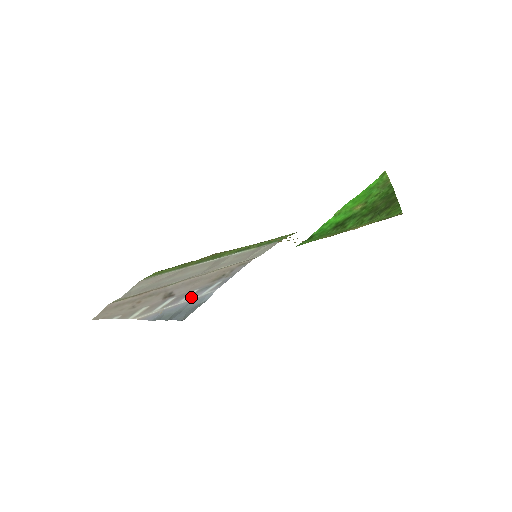
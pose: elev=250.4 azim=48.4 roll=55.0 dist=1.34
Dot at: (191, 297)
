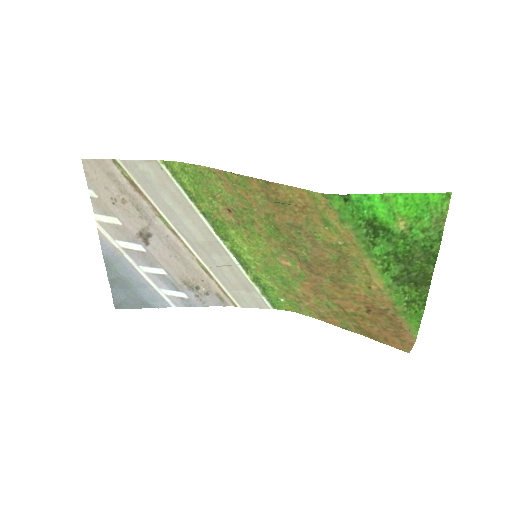
Dot at: (152, 278)
